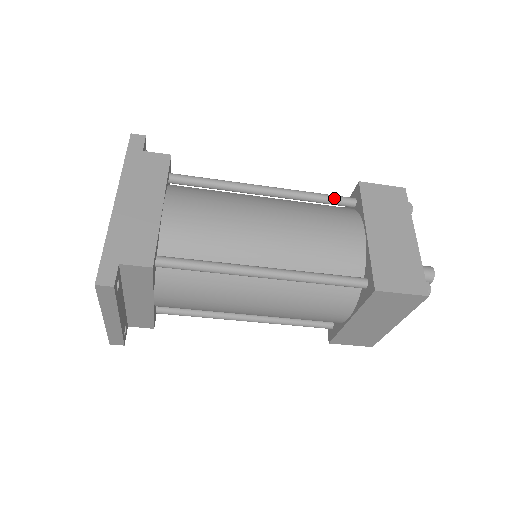
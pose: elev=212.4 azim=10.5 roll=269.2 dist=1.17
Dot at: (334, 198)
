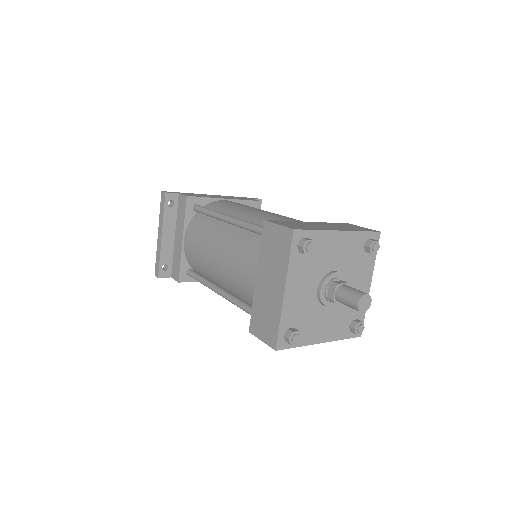
Dot at: occluded
